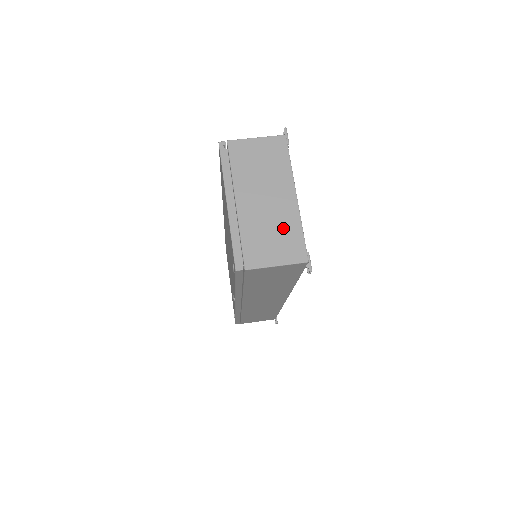
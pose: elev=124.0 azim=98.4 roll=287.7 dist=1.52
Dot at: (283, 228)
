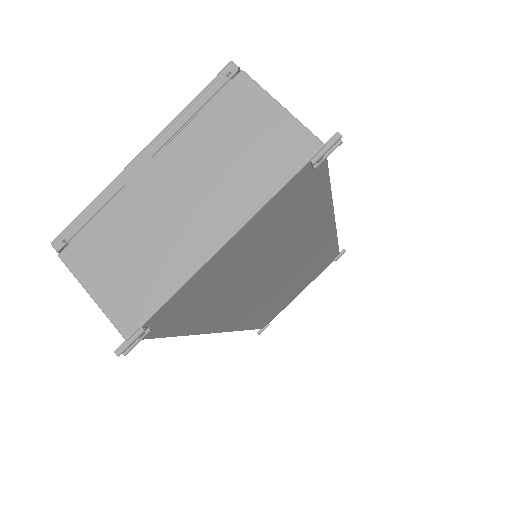
Dot at: (155, 263)
